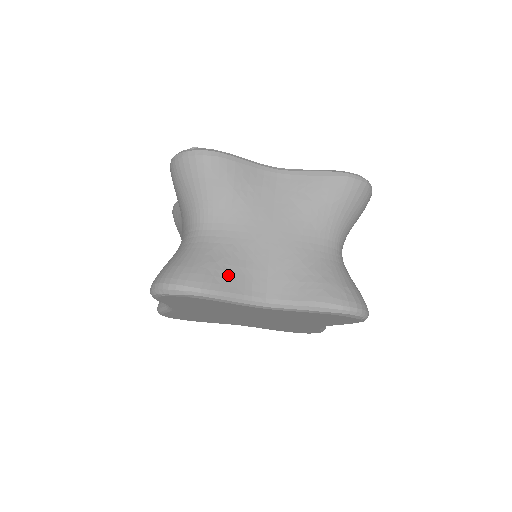
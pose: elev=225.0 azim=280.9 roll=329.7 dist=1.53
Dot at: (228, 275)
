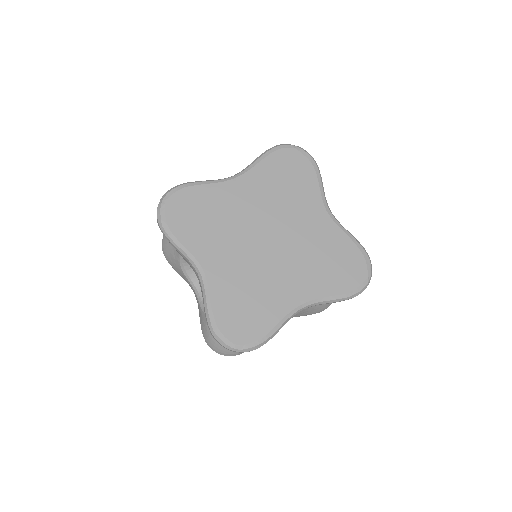
Dot at: occluded
